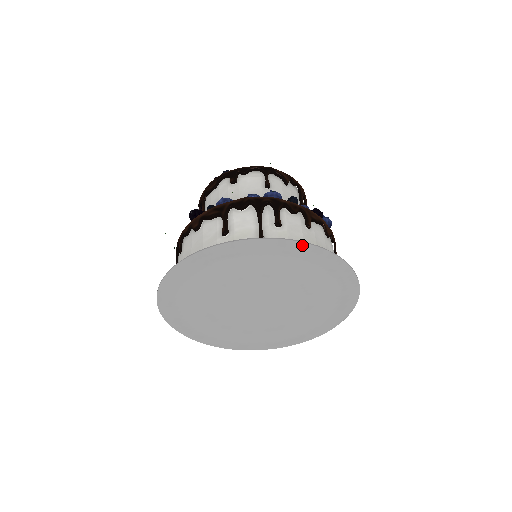
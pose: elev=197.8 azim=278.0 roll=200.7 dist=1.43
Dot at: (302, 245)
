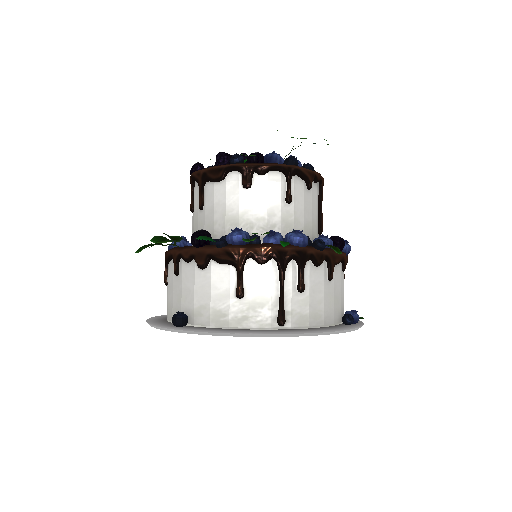
Dot at: (326, 334)
